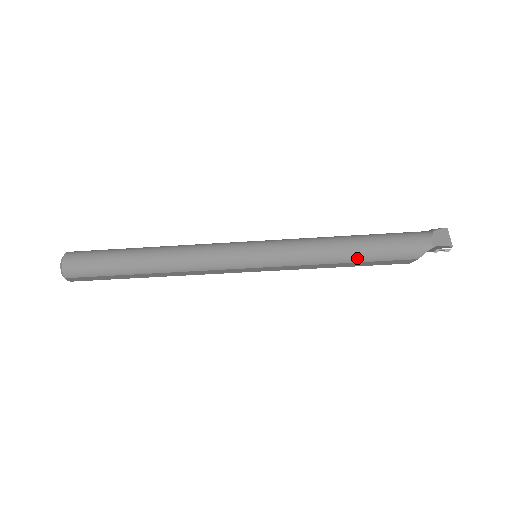
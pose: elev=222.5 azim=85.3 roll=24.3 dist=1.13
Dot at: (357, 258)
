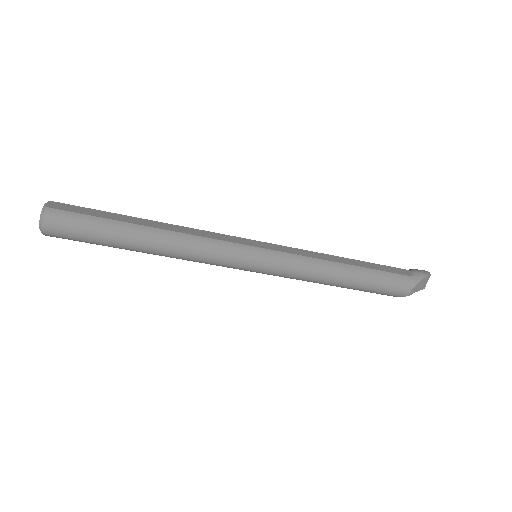
Dot at: (345, 287)
